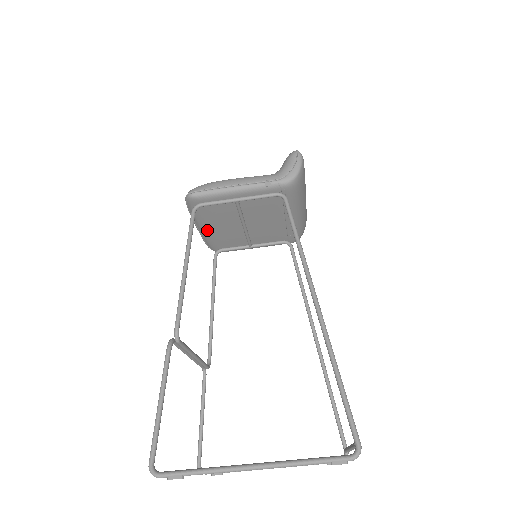
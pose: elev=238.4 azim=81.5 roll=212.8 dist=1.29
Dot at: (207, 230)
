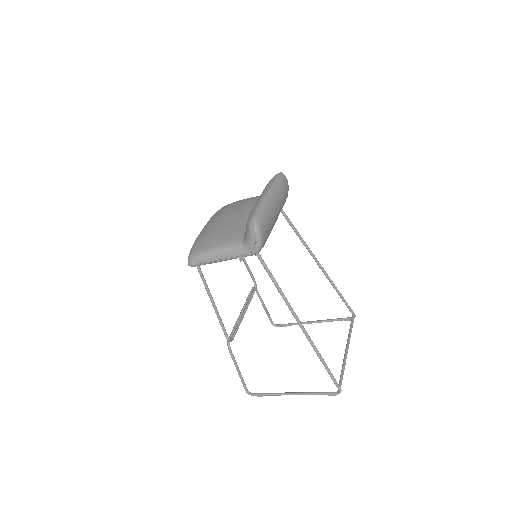
Dot at: occluded
